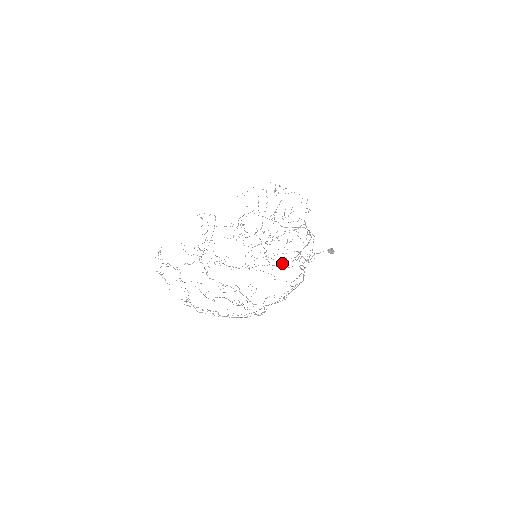
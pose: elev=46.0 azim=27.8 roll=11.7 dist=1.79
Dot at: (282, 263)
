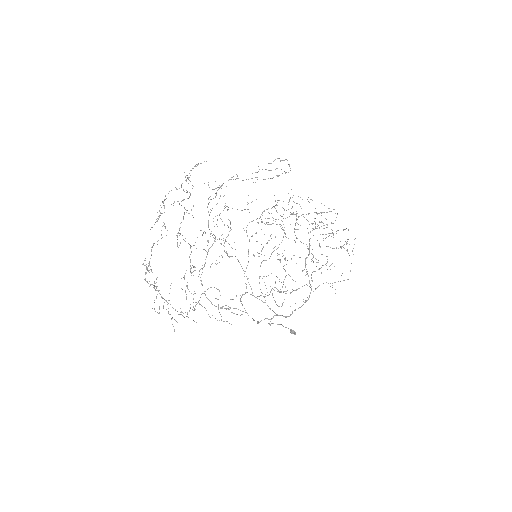
Dot at: (257, 298)
